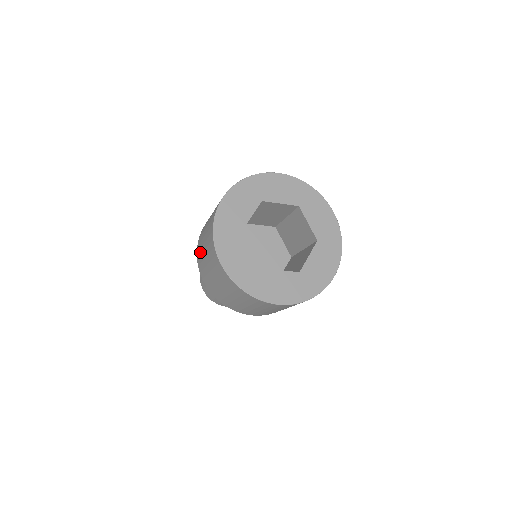
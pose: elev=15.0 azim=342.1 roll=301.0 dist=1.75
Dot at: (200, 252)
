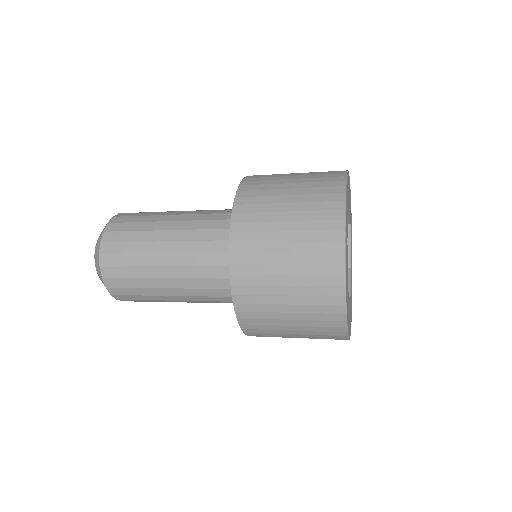
Dot at: (257, 238)
